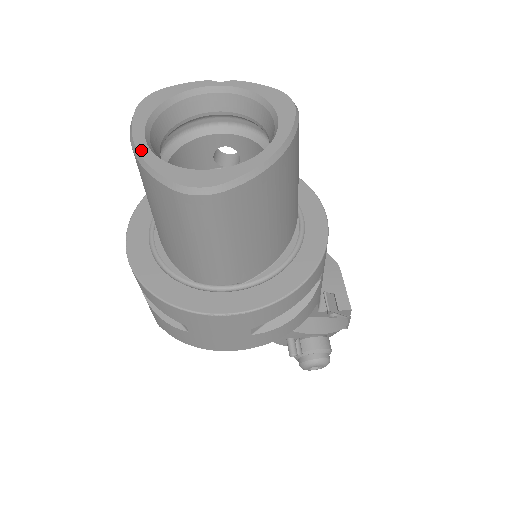
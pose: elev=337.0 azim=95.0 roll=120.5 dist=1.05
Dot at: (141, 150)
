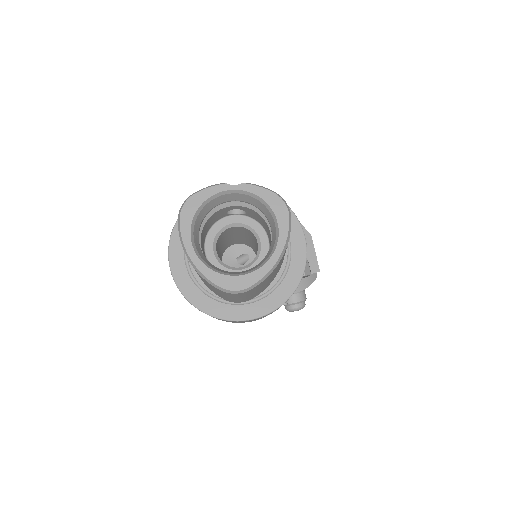
Dot at: (193, 259)
